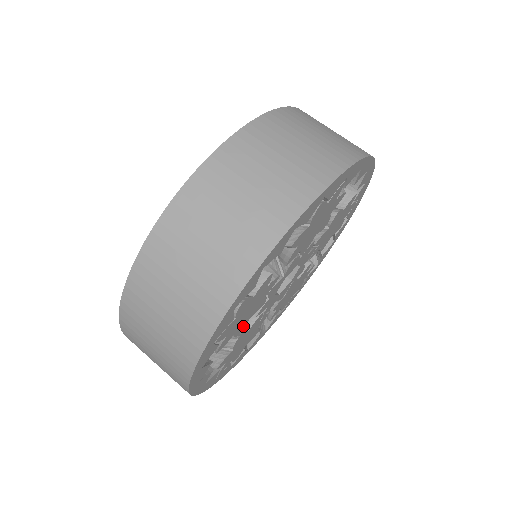
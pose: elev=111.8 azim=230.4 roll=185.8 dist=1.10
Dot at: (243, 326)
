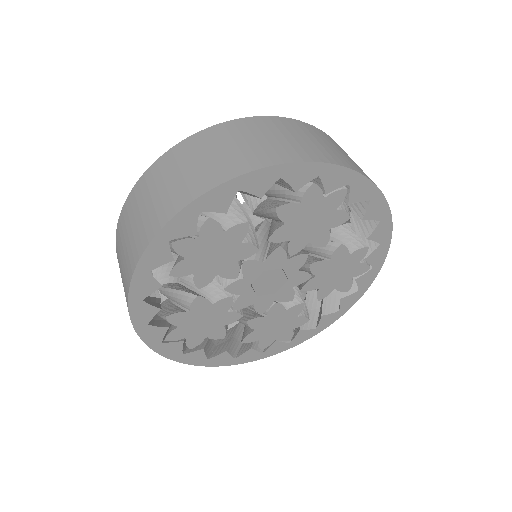
Dot at: (206, 278)
